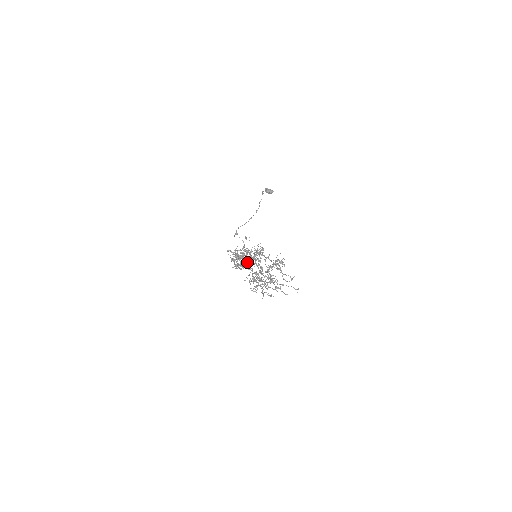
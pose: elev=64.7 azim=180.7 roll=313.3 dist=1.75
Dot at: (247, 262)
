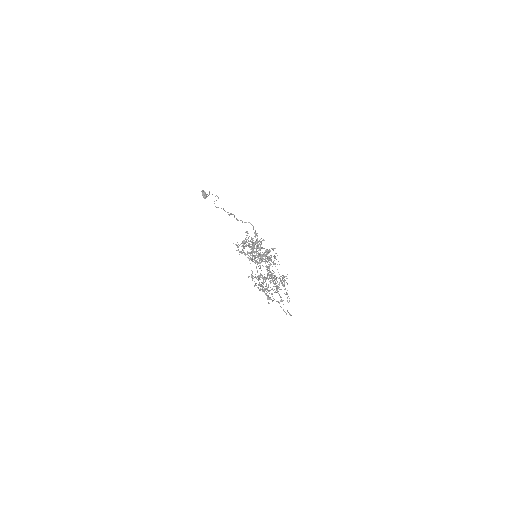
Dot at: (261, 257)
